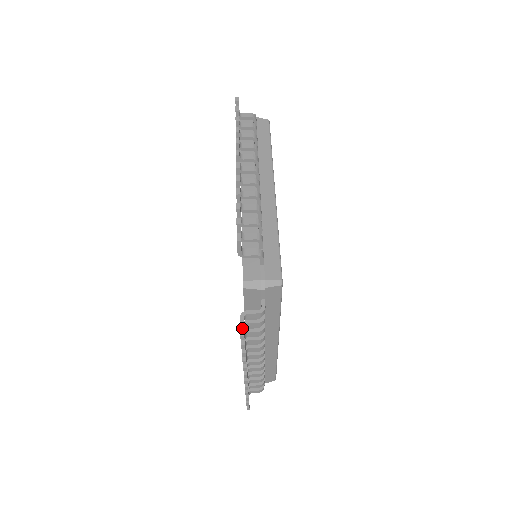
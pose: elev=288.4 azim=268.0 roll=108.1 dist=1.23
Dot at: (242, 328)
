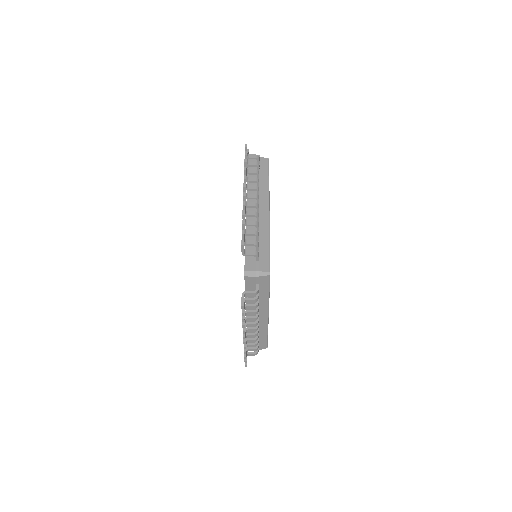
Dot at: (243, 302)
